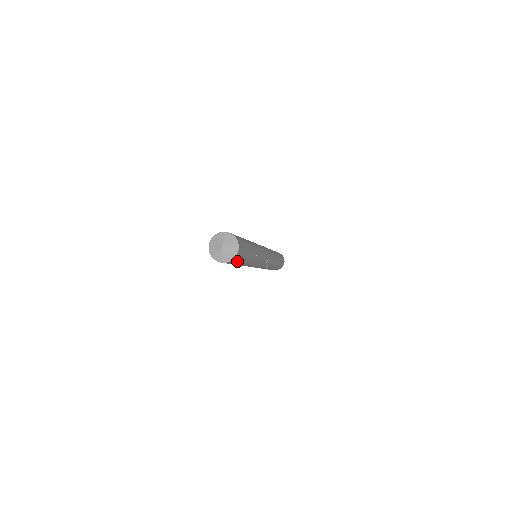
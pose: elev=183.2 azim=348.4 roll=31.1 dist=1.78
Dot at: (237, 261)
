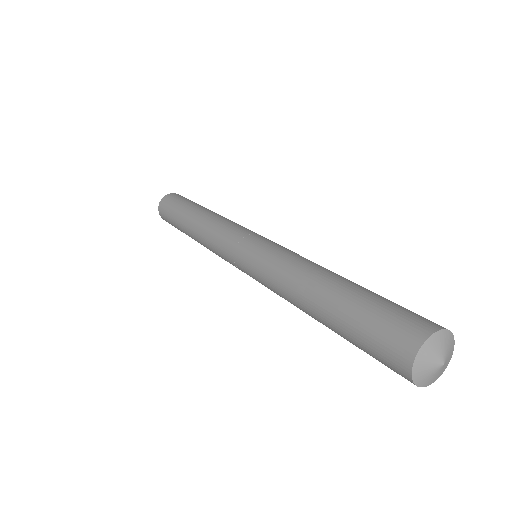
Dot at: occluded
